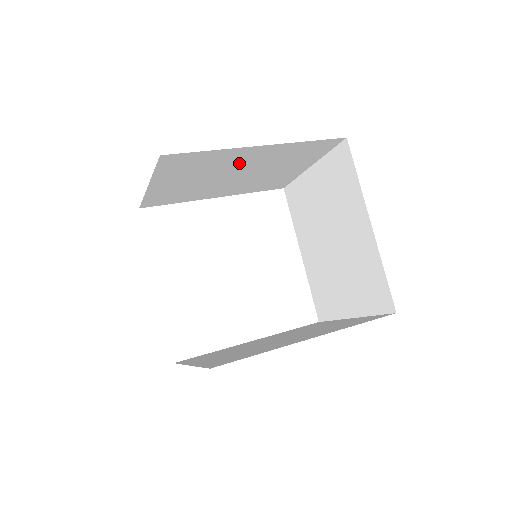
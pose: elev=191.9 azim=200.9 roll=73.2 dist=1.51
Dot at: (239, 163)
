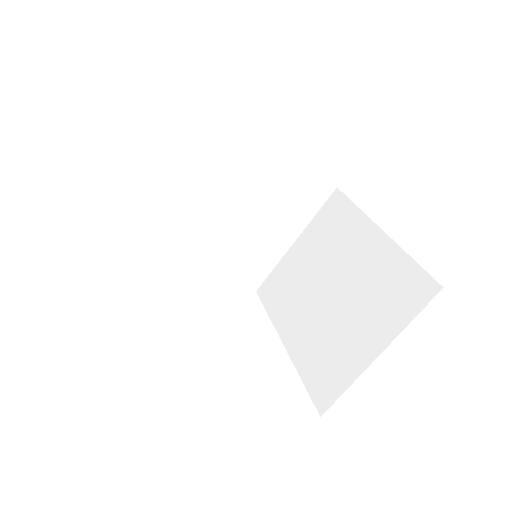
Dot at: (241, 175)
